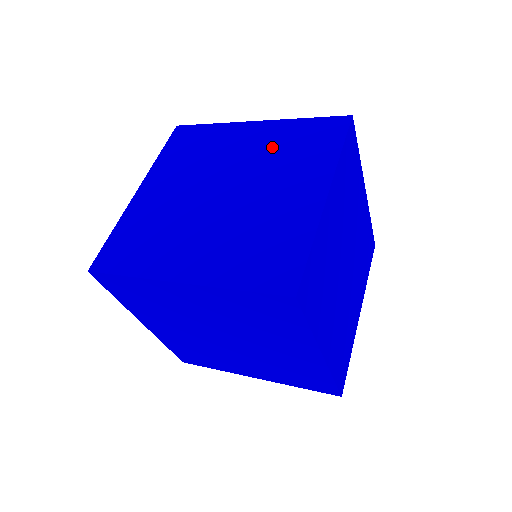
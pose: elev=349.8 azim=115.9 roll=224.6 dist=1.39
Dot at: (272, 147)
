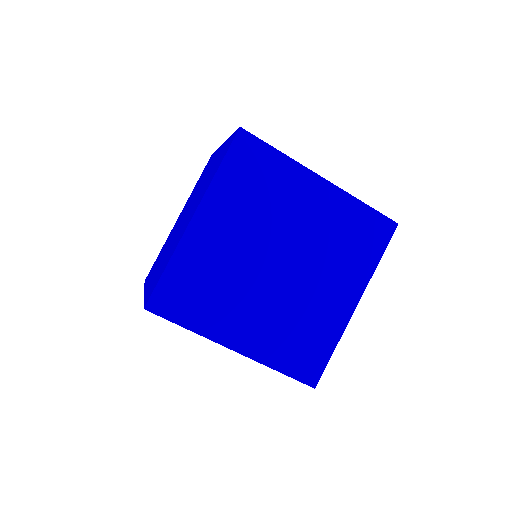
Dot at: (210, 171)
